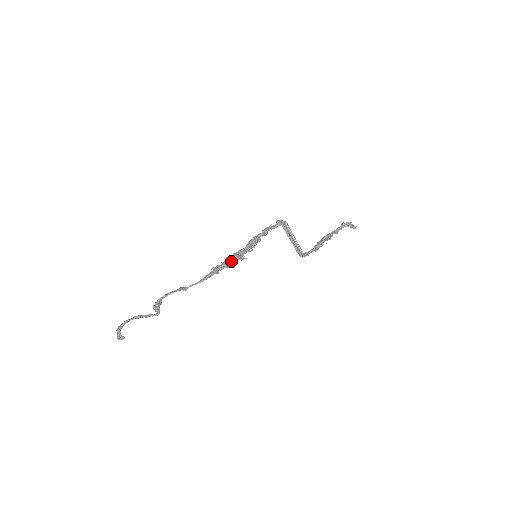
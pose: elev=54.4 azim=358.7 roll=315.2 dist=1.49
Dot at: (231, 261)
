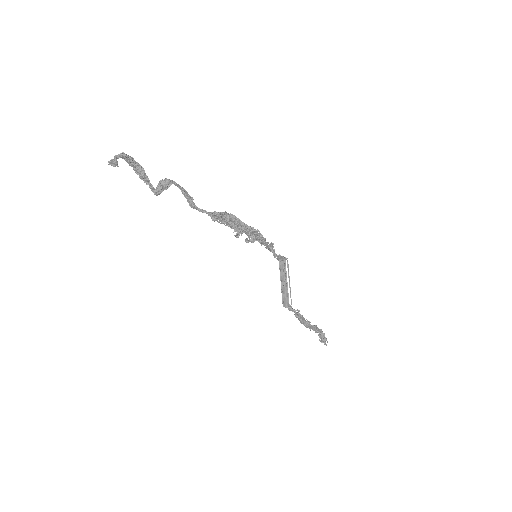
Dot at: (244, 224)
